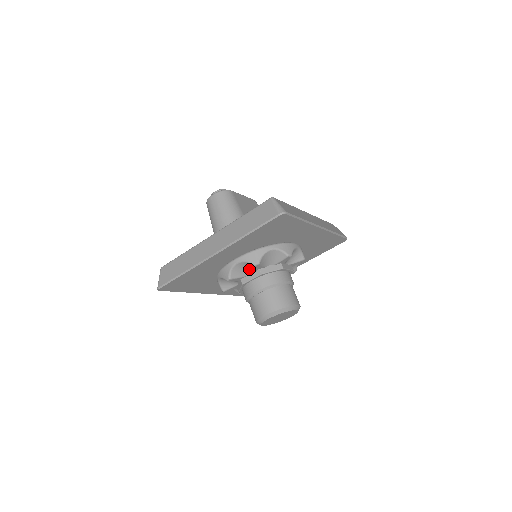
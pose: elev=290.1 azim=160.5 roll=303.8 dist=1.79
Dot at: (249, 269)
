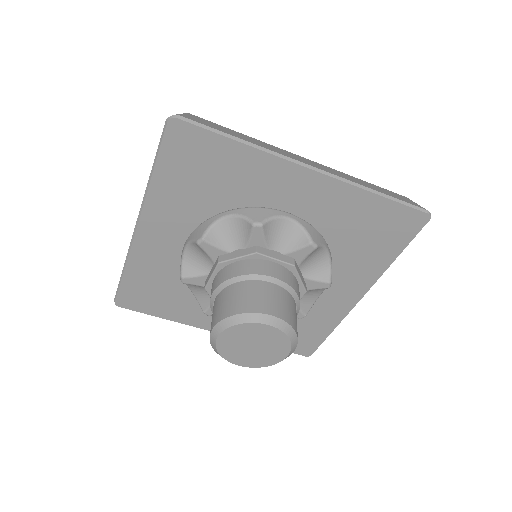
Dot at: (206, 258)
